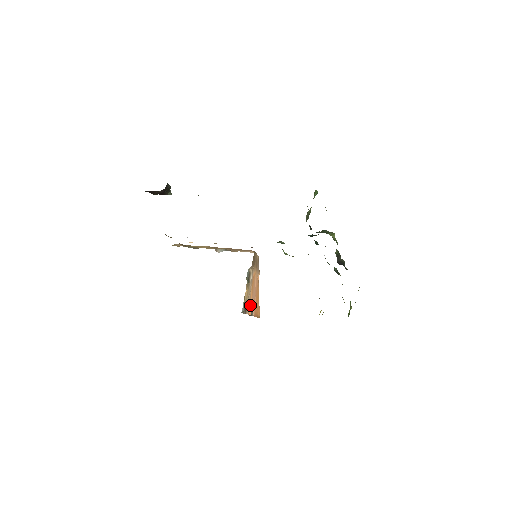
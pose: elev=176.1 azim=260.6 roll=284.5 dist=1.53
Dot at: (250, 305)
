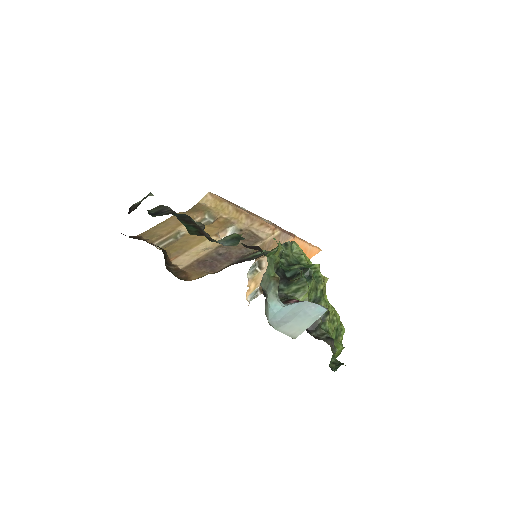
Dot at: occluded
